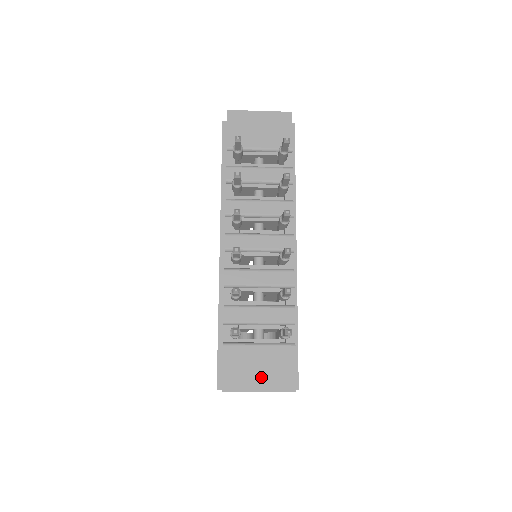
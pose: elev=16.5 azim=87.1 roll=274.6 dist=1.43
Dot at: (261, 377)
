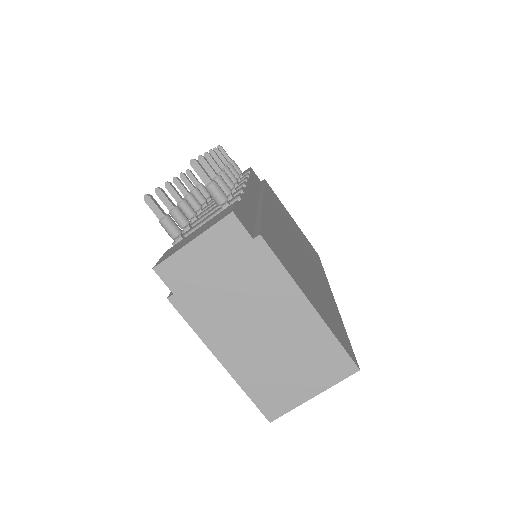
Dot at: (197, 234)
